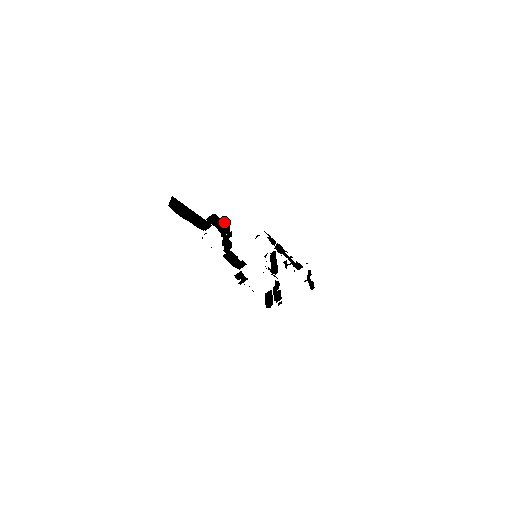
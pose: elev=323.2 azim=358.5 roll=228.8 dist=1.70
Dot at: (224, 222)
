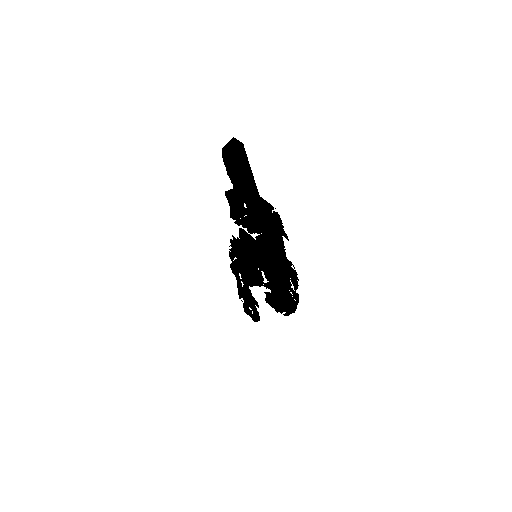
Dot at: (241, 202)
